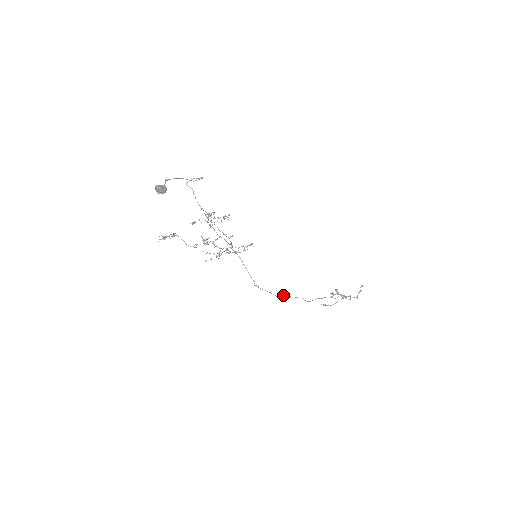
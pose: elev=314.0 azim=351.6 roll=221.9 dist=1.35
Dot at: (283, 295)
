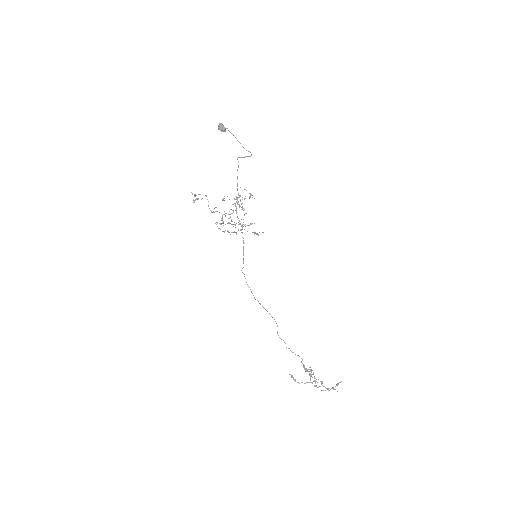
Dot at: occluded
